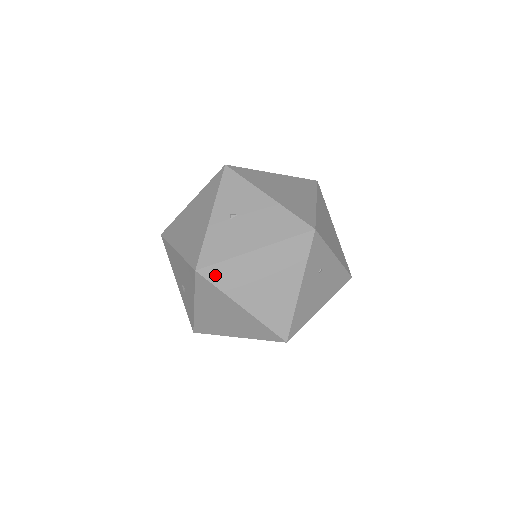
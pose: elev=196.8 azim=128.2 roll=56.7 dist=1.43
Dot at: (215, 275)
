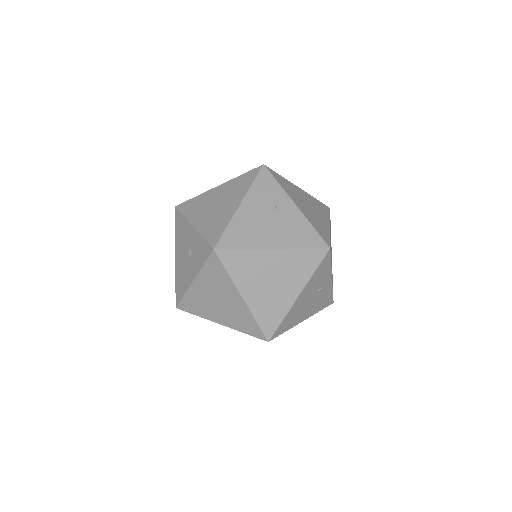
Dot at: occluded
